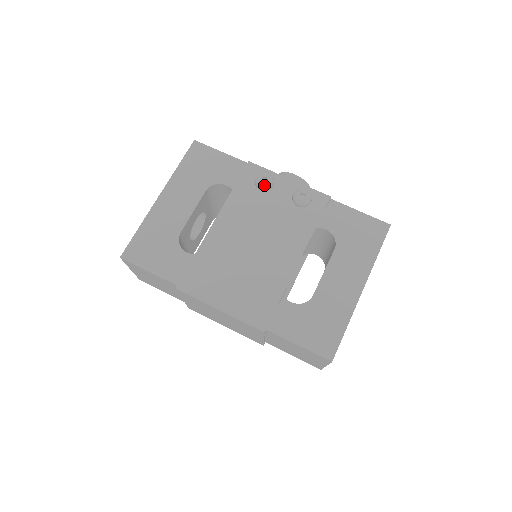
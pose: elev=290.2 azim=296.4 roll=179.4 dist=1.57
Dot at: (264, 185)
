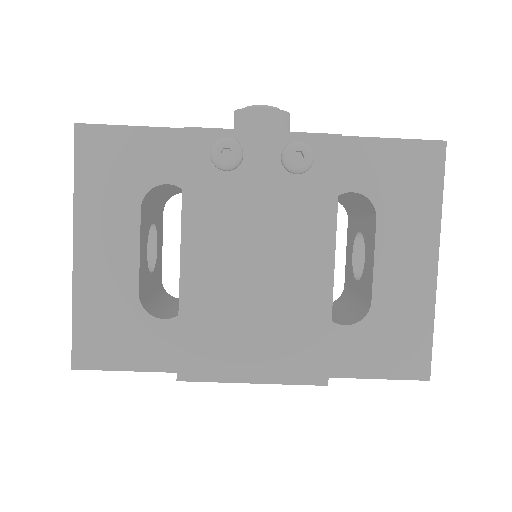
Dot at: (230, 163)
